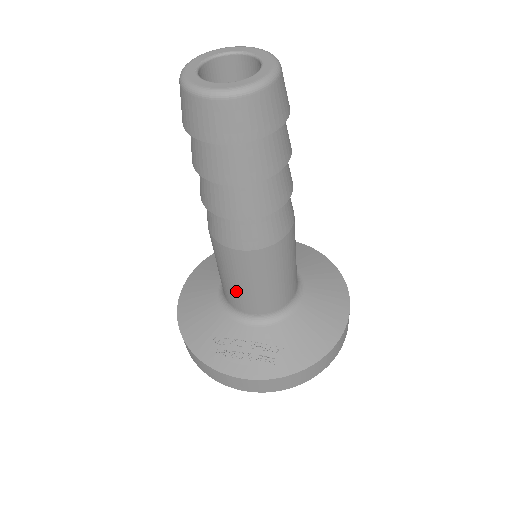
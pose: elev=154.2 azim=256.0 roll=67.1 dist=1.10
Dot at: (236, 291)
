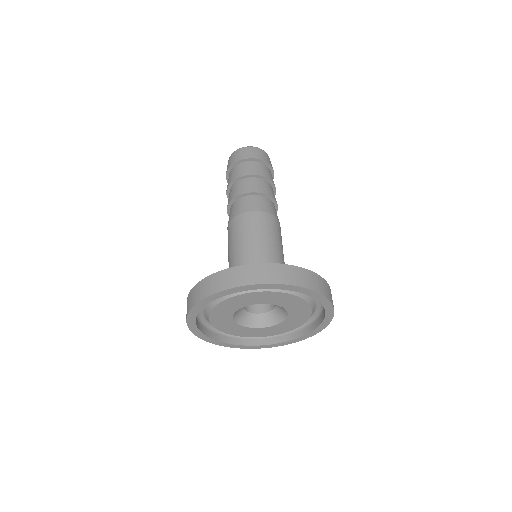
Dot at: (252, 247)
